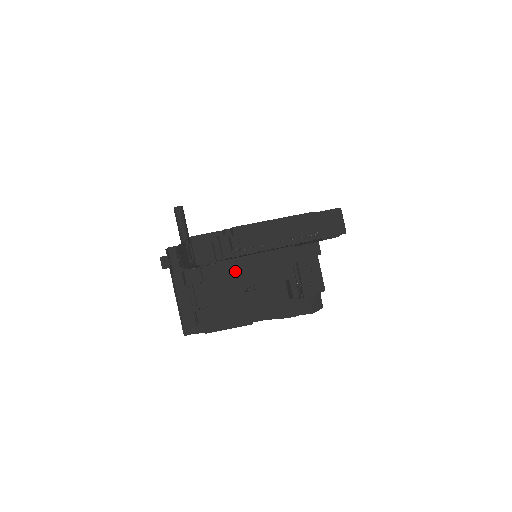
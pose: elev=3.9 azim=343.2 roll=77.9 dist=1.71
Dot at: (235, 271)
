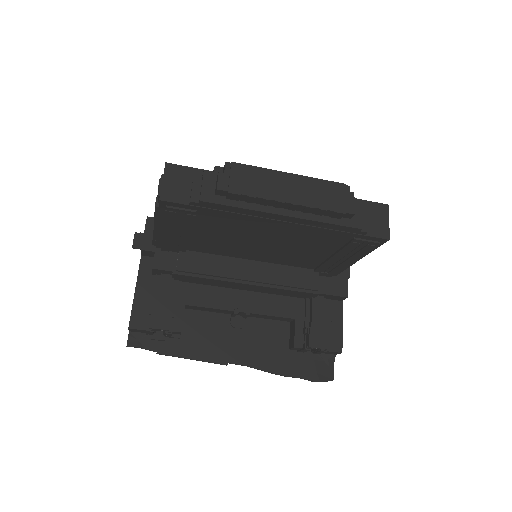
Dot at: (223, 273)
